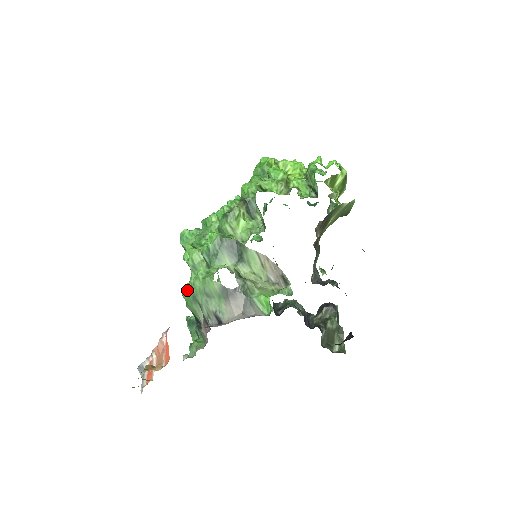
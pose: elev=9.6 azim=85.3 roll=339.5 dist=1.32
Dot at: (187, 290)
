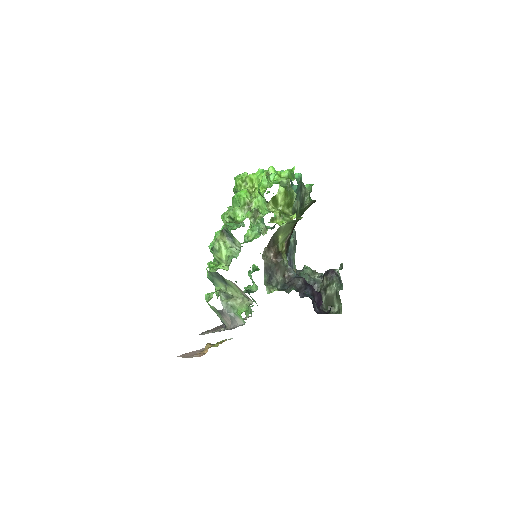
Dot at: (216, 295)
